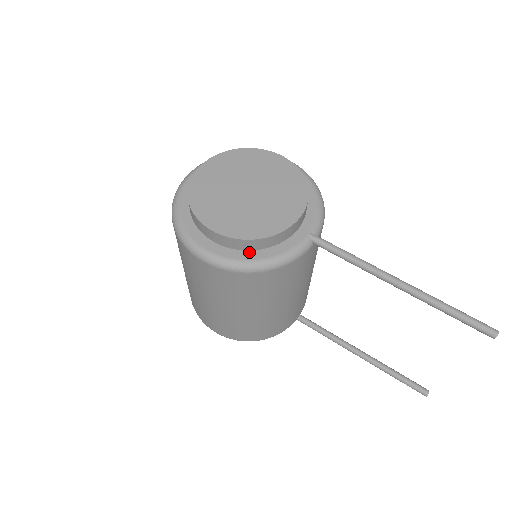
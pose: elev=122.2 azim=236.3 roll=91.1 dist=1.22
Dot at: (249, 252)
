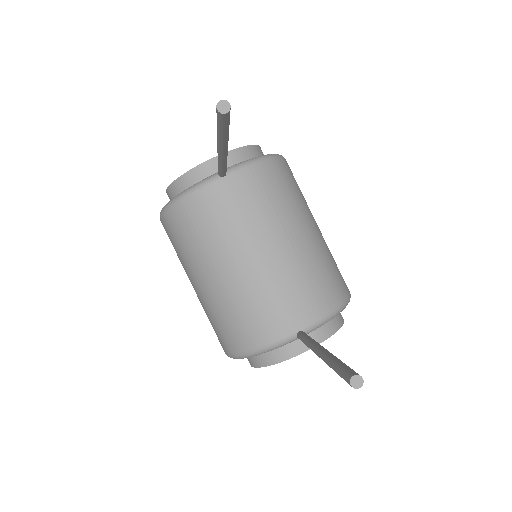
Dot at: occluded
